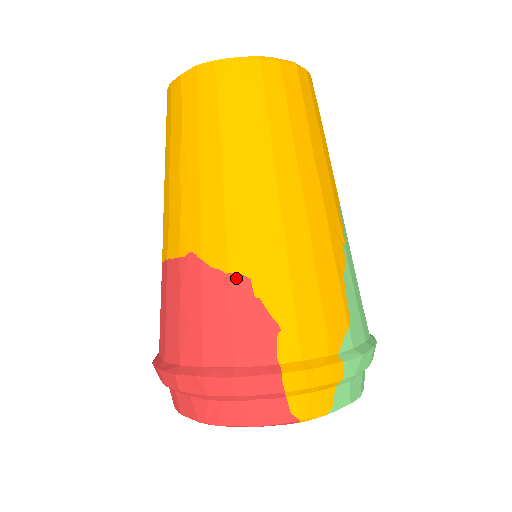
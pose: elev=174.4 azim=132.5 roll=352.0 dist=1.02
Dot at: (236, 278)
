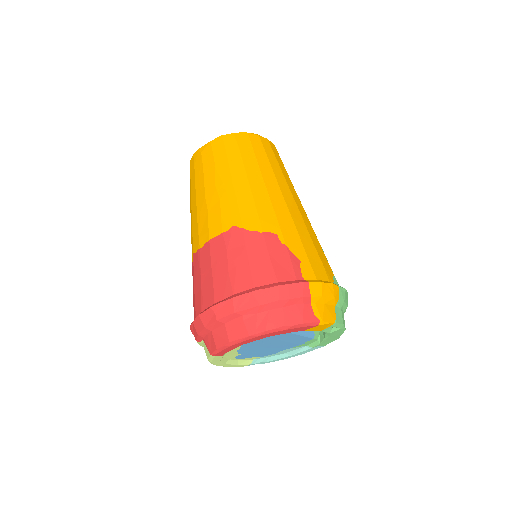
Dot at: (268, 234)
